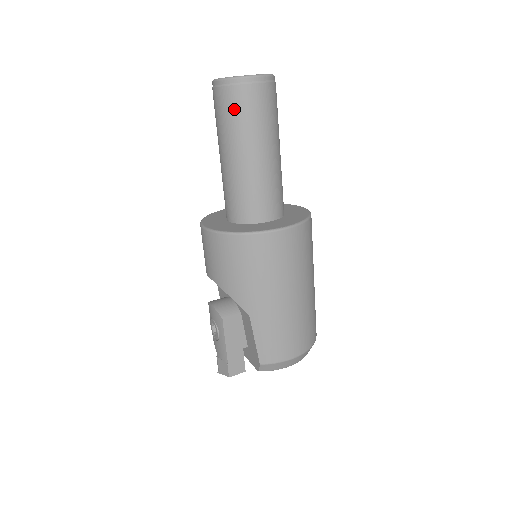
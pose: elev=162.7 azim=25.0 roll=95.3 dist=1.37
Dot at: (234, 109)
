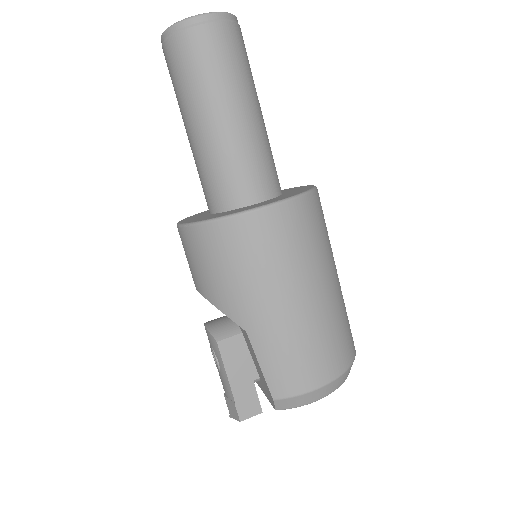
Dot at: (185, 63)
